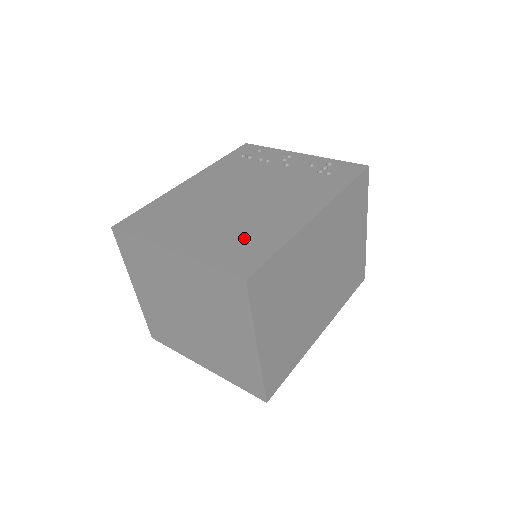
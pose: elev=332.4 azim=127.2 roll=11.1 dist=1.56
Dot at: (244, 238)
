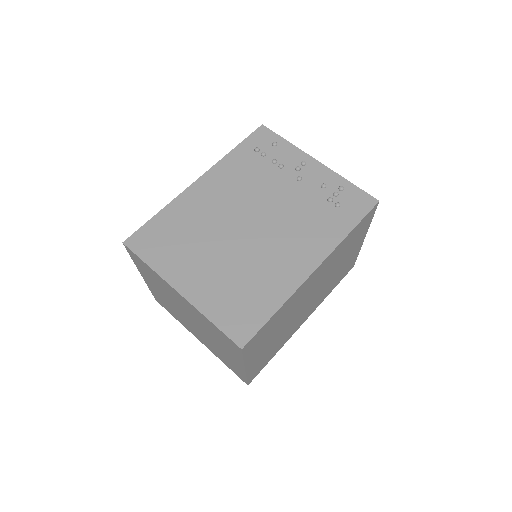
Dot at: (245, 290)
